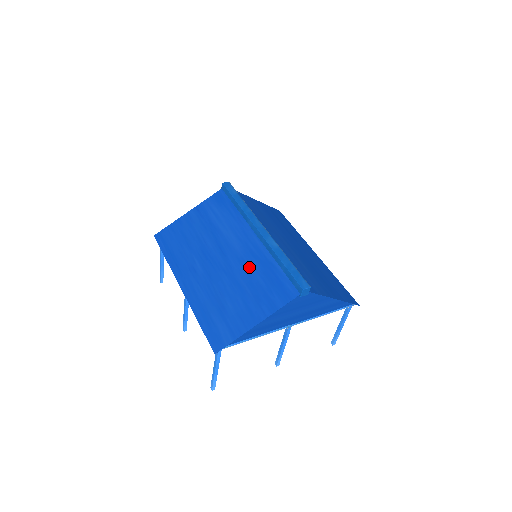
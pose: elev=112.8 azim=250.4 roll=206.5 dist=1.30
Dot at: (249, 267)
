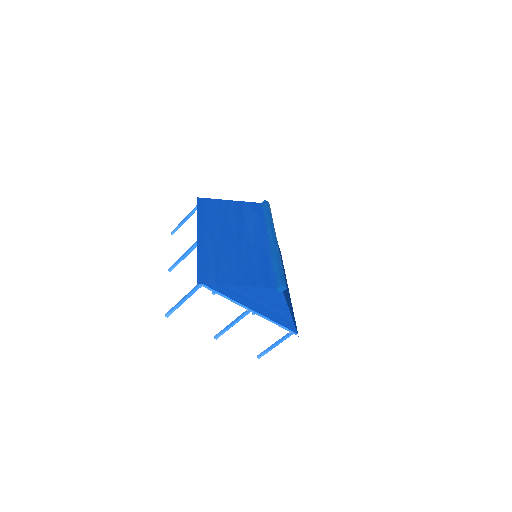
Dot at: (253, 254)
